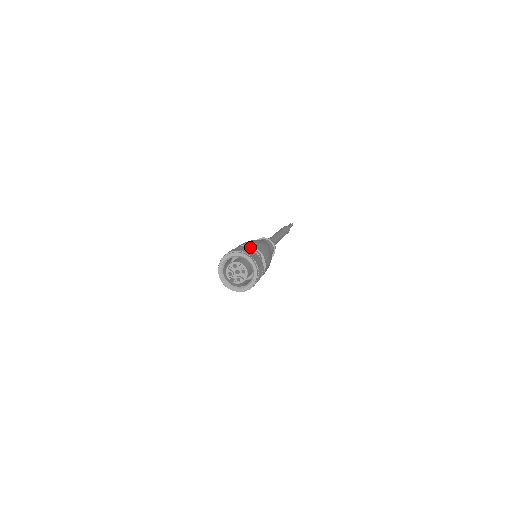
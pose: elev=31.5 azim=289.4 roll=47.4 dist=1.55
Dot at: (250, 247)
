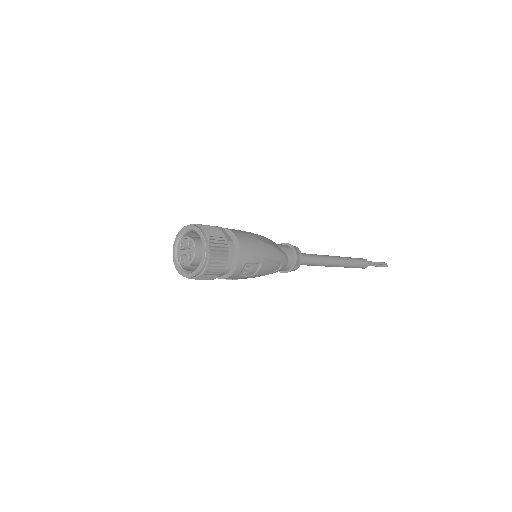
Dot at: occluded
